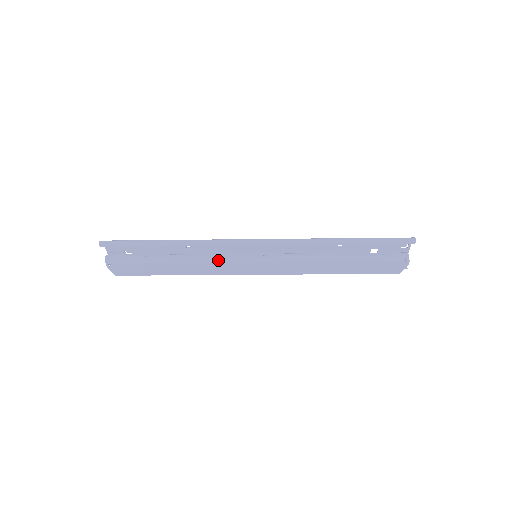
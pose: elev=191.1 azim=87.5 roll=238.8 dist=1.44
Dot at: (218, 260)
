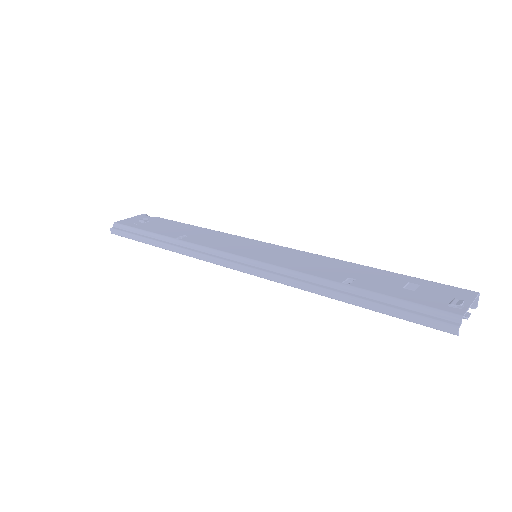
Dot at: occluded
